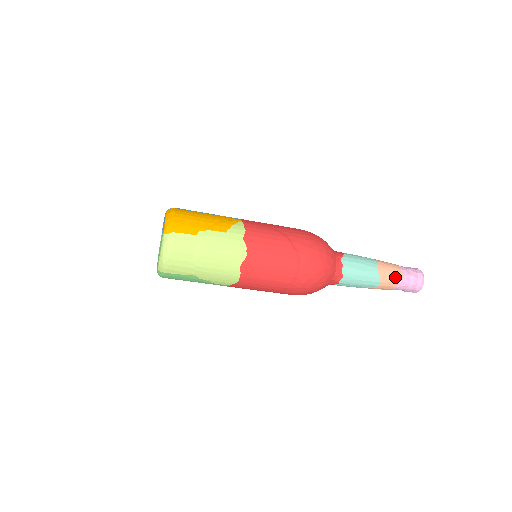
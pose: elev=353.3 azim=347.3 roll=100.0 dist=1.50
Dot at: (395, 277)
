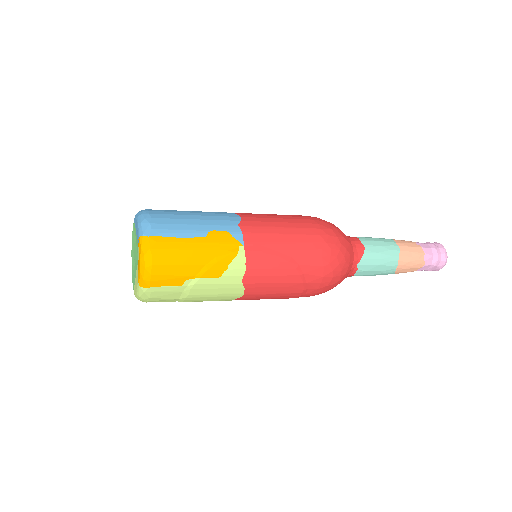
Dot at: (413, 269)
